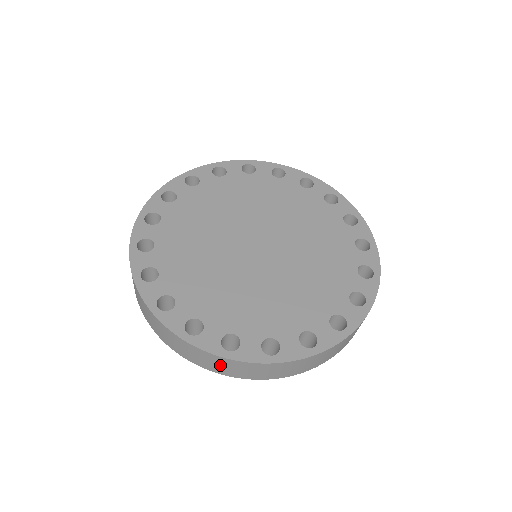
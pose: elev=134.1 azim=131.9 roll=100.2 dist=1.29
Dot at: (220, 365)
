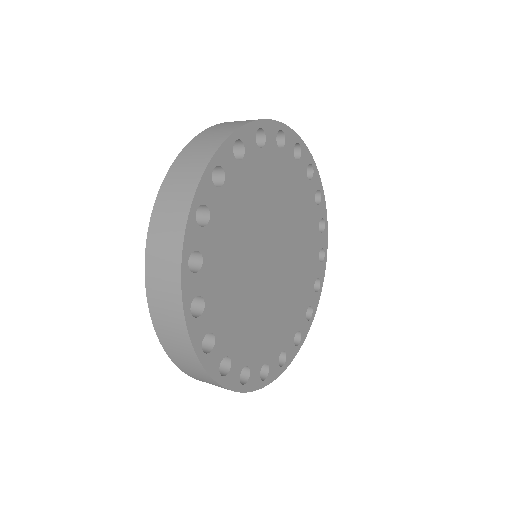
Dot at: occluded
